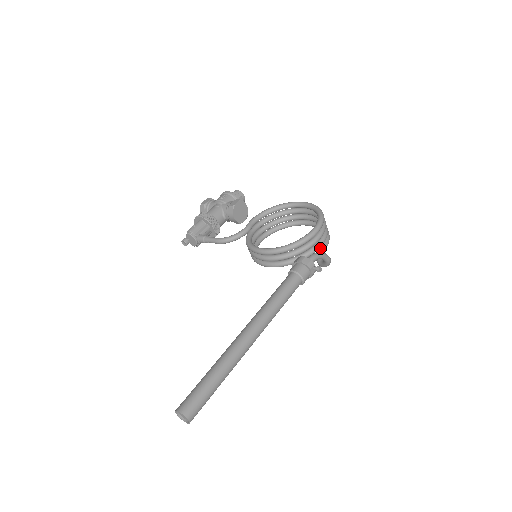
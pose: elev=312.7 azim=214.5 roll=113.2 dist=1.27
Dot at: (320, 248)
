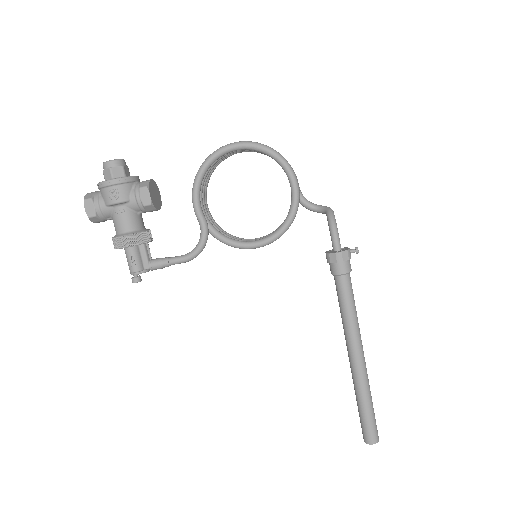
Dot at: occluded
